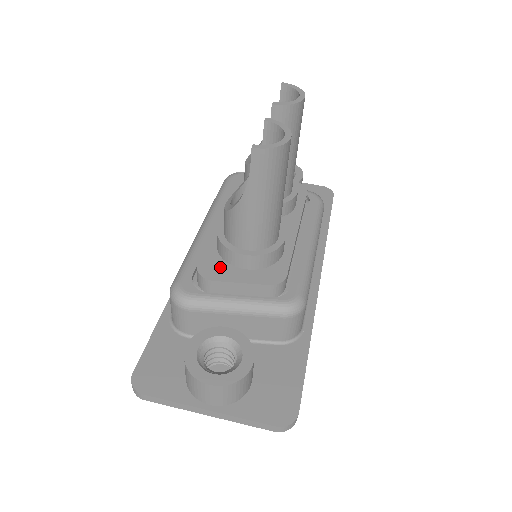
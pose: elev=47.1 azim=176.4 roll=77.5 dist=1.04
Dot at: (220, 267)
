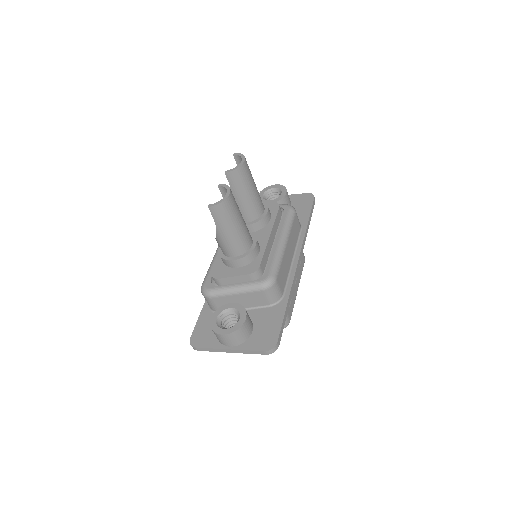
Dot at: (223, 270)
